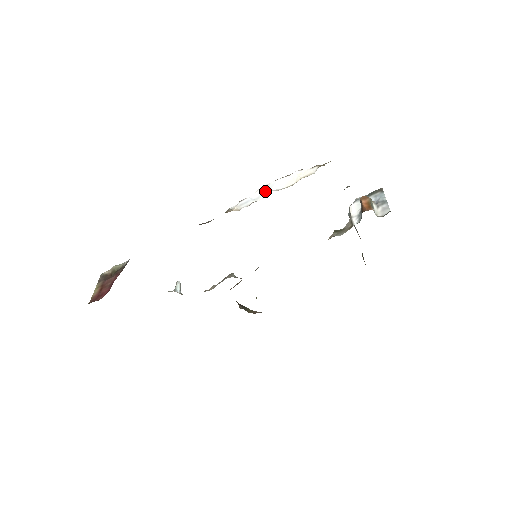
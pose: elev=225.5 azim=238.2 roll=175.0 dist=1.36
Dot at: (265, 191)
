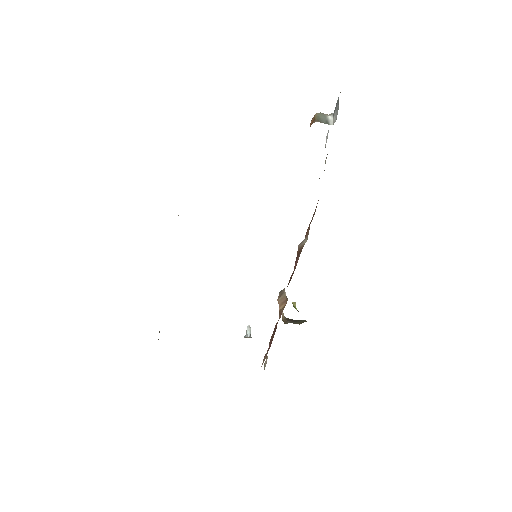
Dot at: occluded
